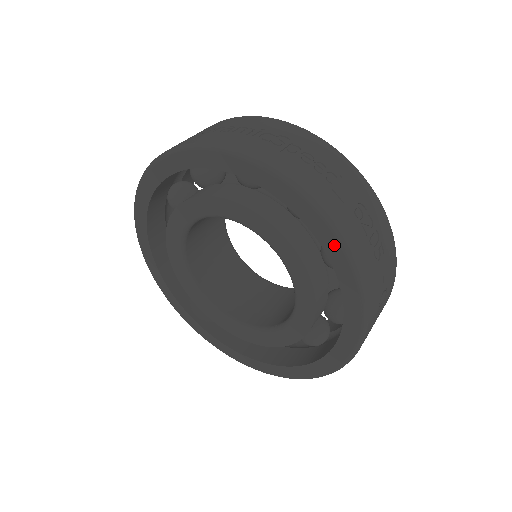
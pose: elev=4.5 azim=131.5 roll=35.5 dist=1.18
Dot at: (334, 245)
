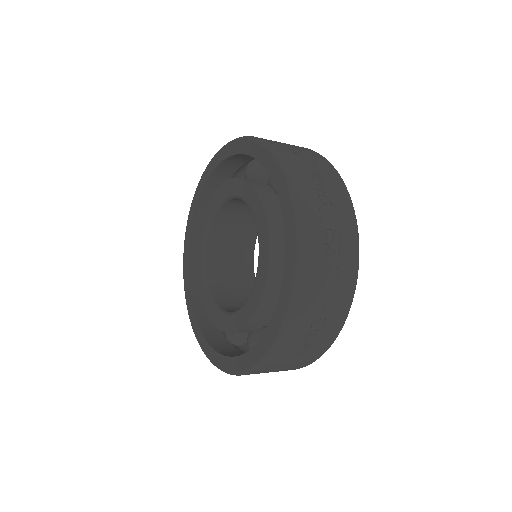
Dot at: (292, 240)
